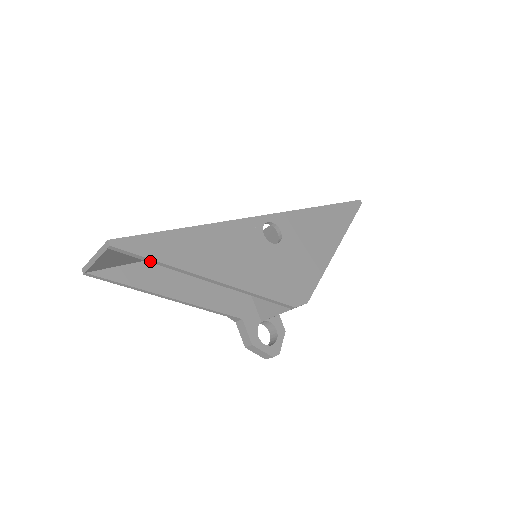
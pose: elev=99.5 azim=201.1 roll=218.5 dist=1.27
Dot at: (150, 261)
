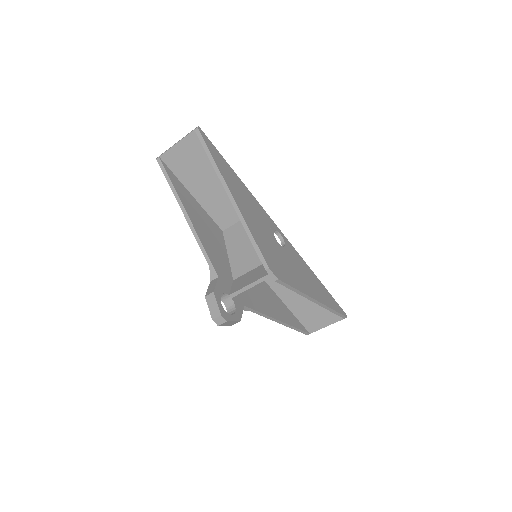
Dot at: (208, 154)
